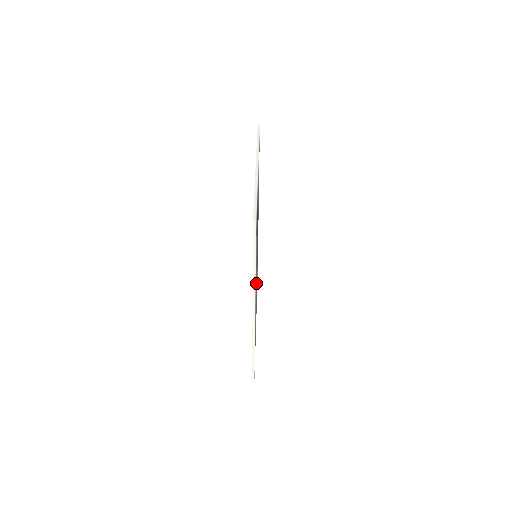
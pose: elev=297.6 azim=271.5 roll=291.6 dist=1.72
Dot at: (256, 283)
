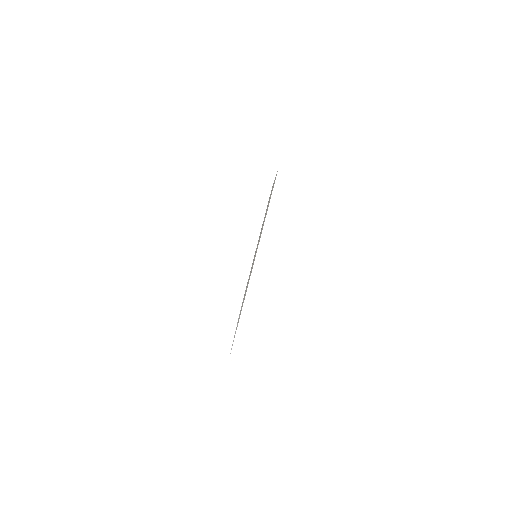
Dot at: occluded
